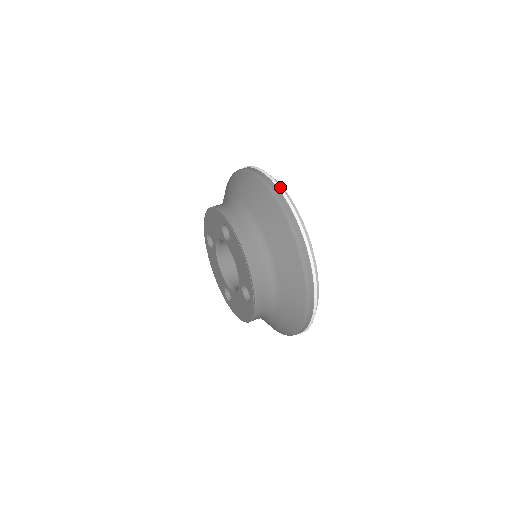
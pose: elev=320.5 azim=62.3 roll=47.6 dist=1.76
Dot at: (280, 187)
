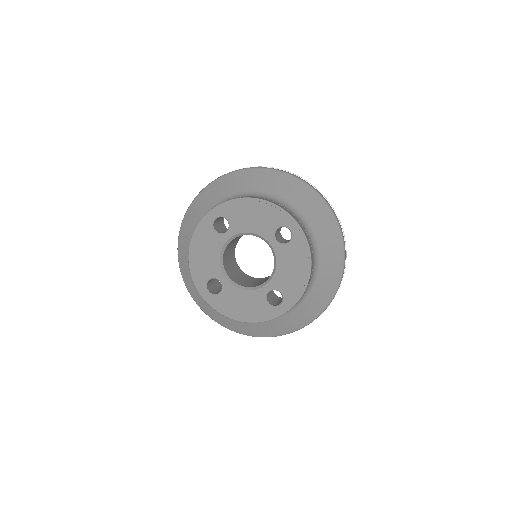
Dot at: occluded
